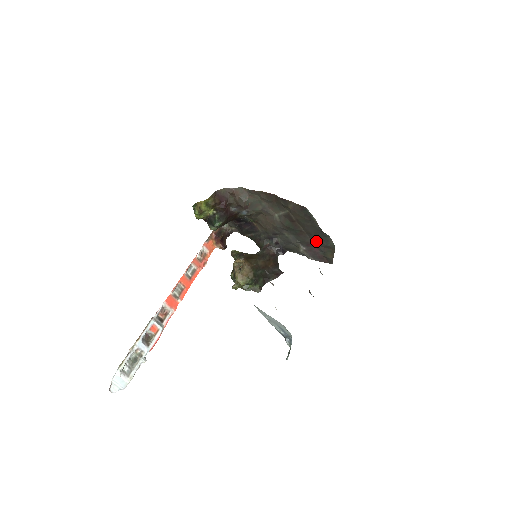
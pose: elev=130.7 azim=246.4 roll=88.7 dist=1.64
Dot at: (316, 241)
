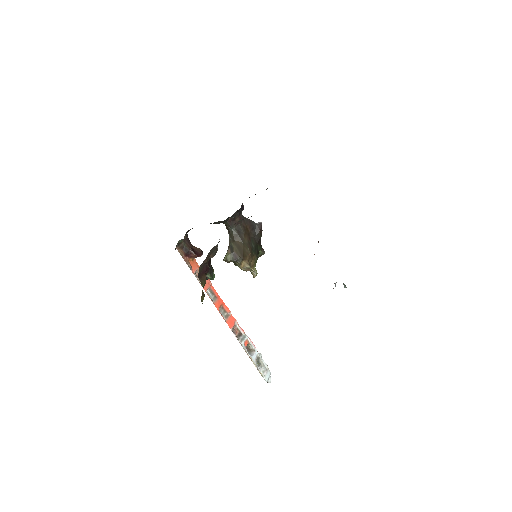
Dot at: occluded
